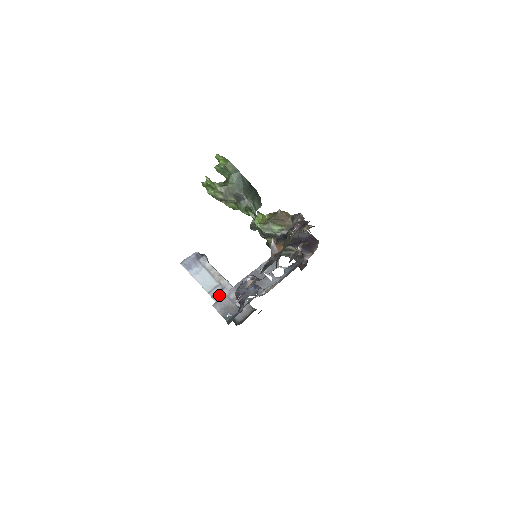
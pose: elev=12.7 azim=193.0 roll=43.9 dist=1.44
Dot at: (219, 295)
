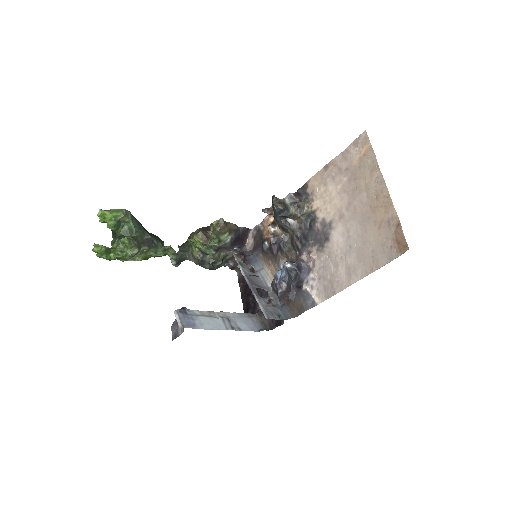
Dot at: (233, 325)
